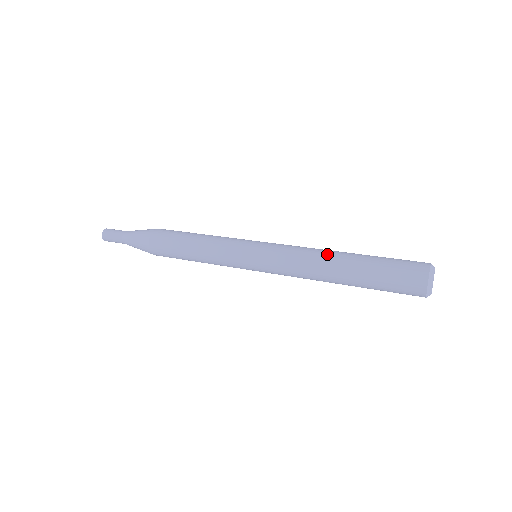
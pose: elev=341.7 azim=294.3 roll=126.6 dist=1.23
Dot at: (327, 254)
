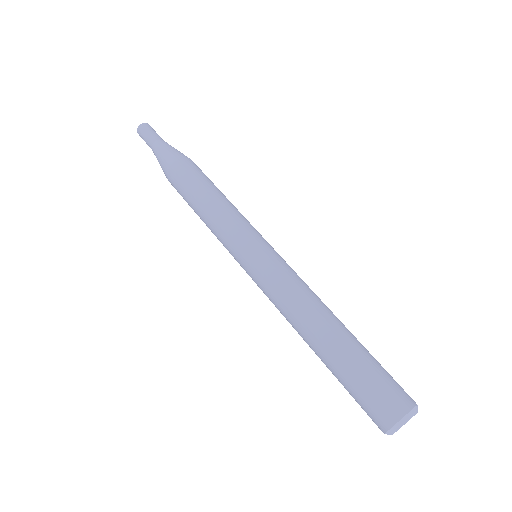
Dot at: (307, 321)
